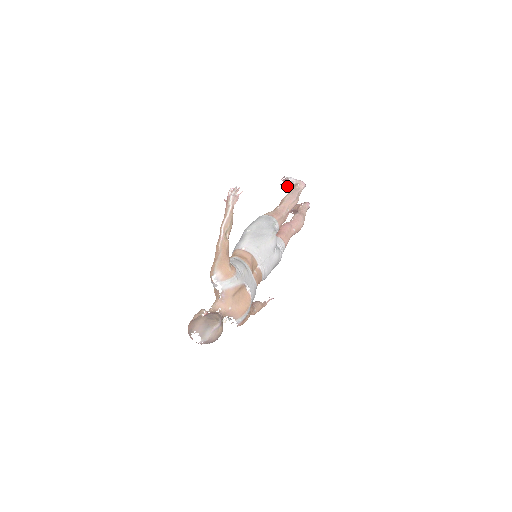
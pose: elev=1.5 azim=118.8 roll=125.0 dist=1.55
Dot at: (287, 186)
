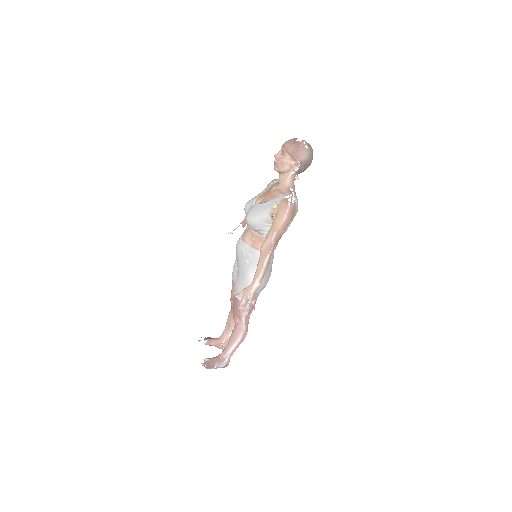
Dot at: (210, 339)
